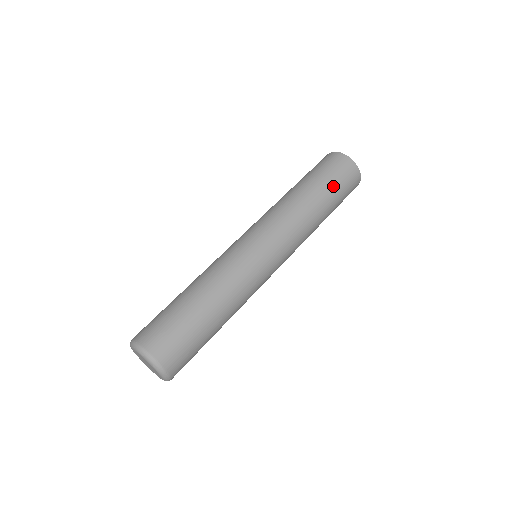
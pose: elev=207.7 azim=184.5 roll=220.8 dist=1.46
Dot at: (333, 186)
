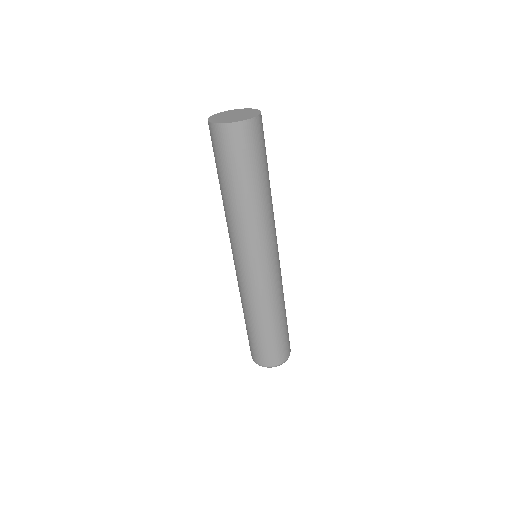
Dot at: (258, 164)
